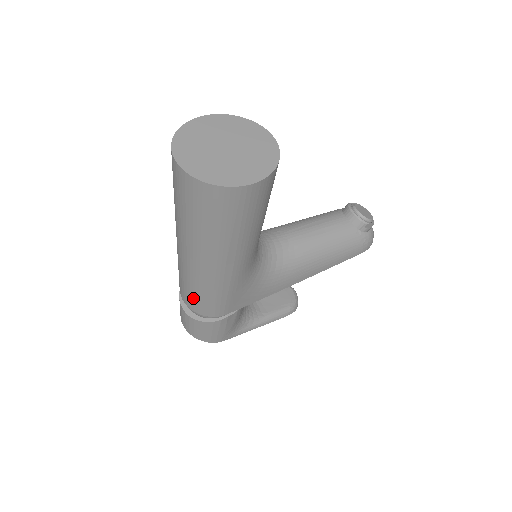
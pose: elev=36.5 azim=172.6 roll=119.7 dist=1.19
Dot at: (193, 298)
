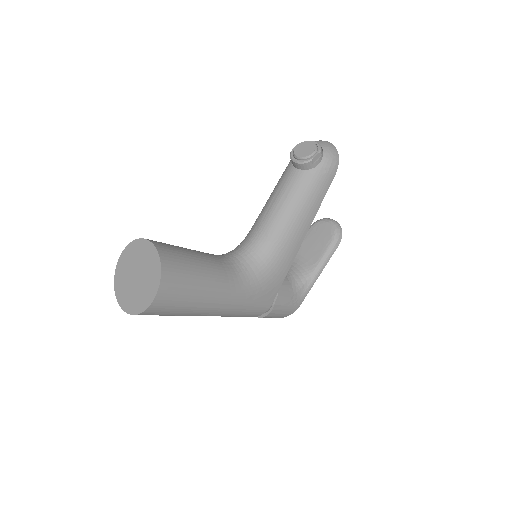
Dot at: occluded
